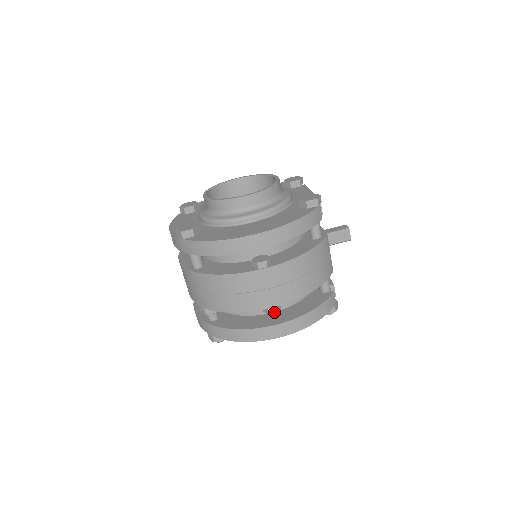
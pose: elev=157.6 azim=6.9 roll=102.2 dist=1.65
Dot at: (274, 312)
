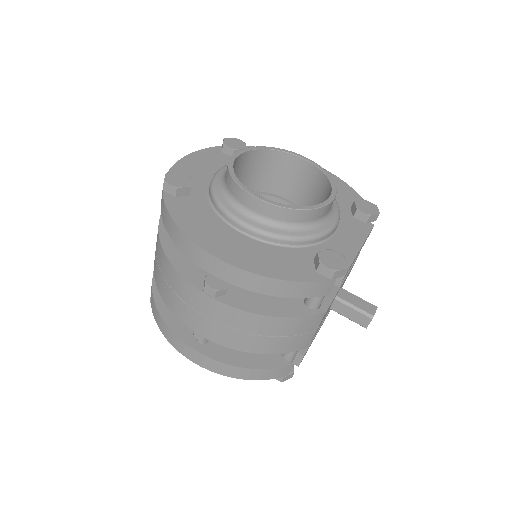
Dot at: (199, 339)
